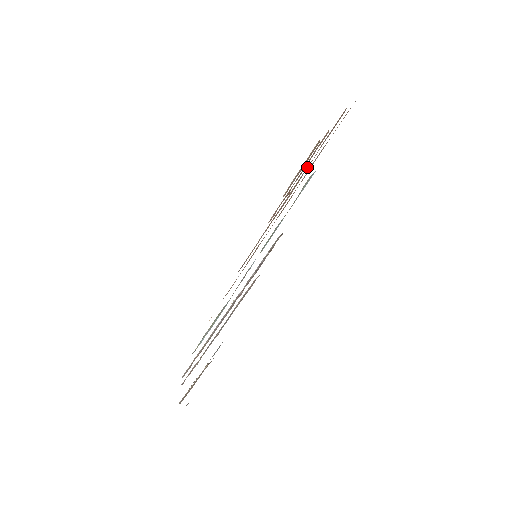
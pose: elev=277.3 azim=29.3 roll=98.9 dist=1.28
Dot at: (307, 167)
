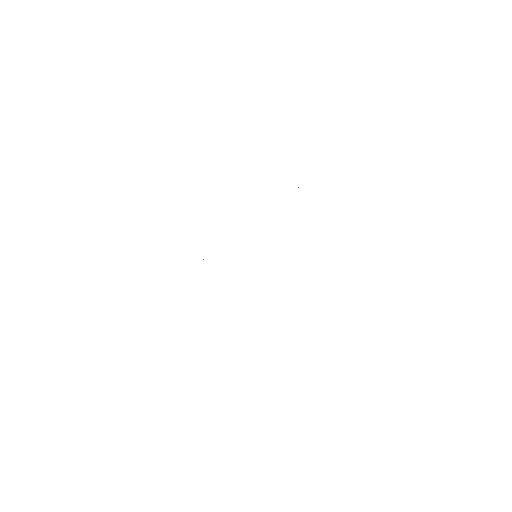
Dot at: occluded
